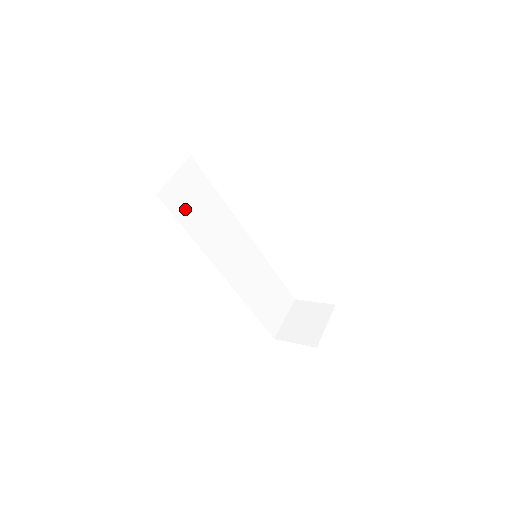
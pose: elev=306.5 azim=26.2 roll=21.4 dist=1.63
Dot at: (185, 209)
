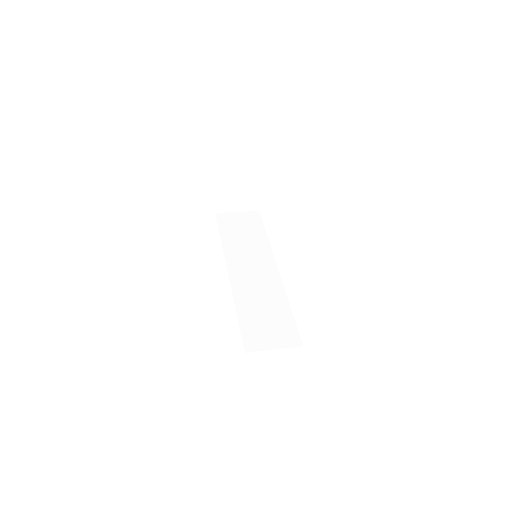
Dot at: (230, 228)
